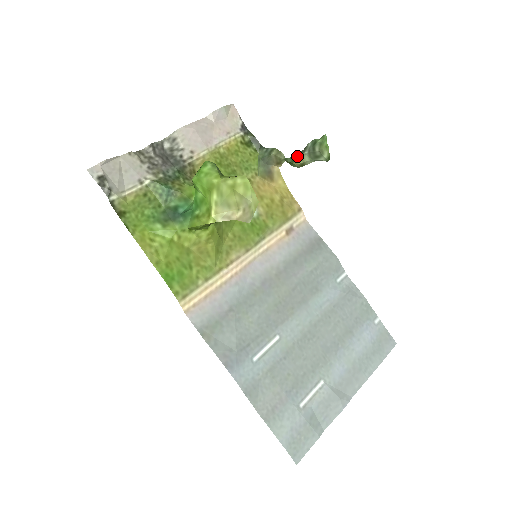
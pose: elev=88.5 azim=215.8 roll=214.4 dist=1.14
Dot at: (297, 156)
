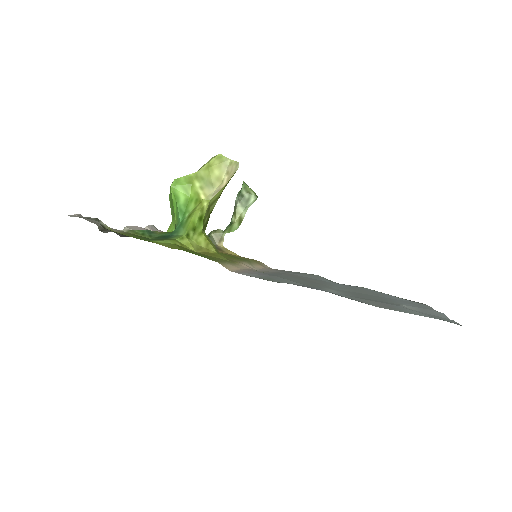
Dot at: (232, 217)
